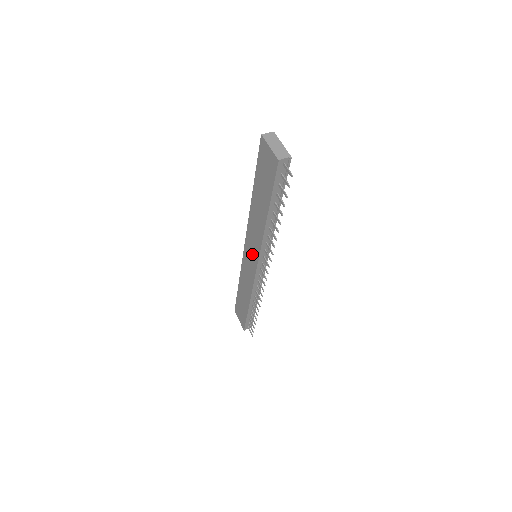
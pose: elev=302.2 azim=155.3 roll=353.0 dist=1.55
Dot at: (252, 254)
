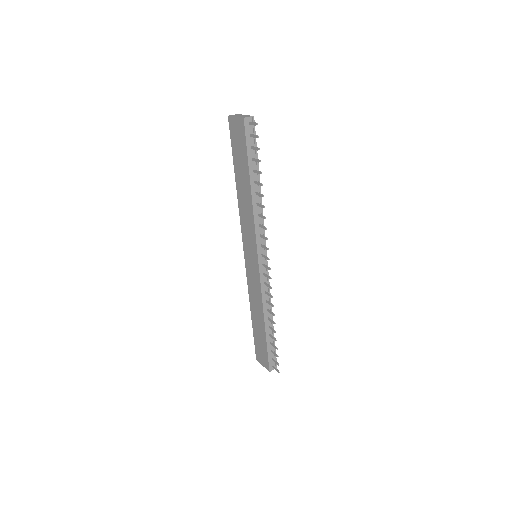
Dot at: (251, 251)
